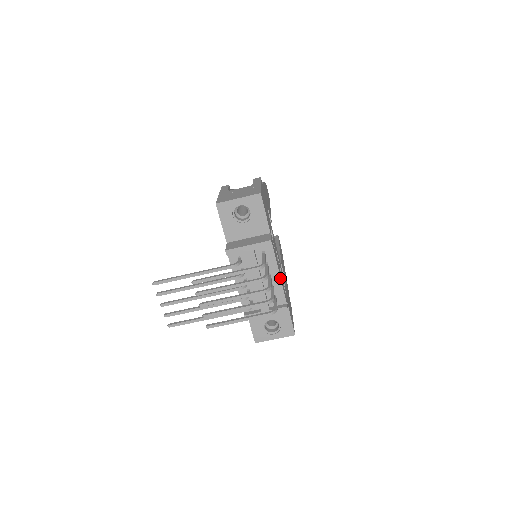
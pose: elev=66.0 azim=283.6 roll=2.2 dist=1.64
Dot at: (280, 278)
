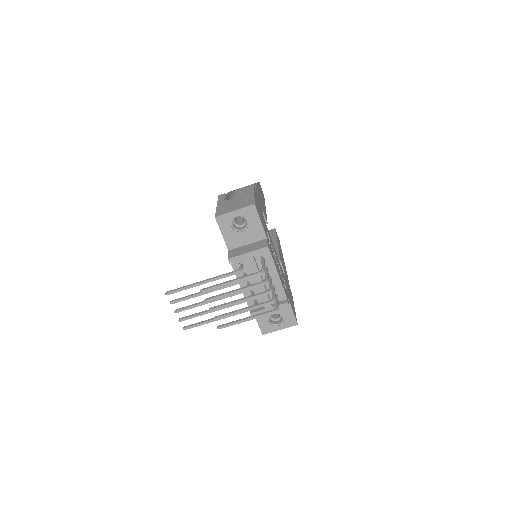
Dot at: (279, 278)
